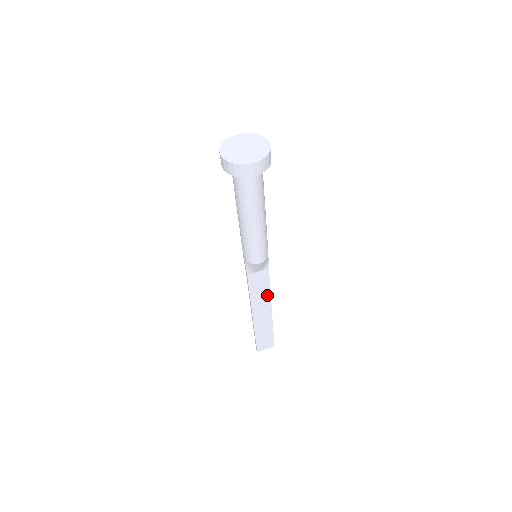
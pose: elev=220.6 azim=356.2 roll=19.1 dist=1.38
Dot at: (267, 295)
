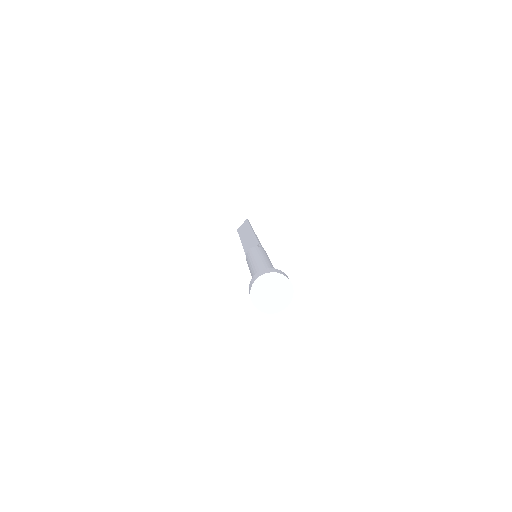
Dot at: occluded
